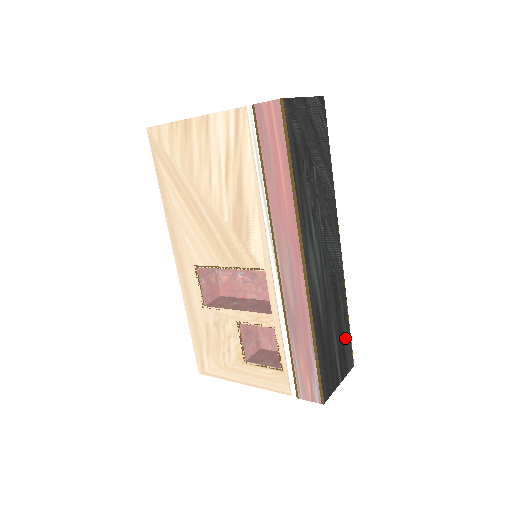
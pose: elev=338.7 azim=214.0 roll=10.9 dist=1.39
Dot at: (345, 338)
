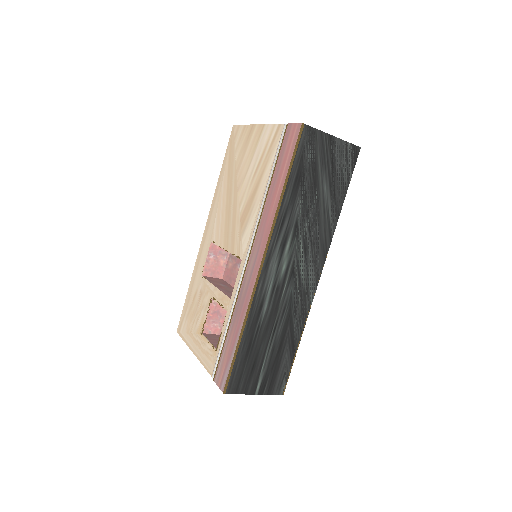
Dot at: (284, 361)
